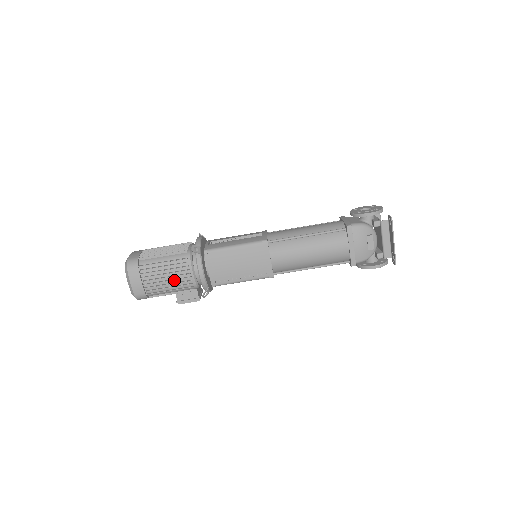
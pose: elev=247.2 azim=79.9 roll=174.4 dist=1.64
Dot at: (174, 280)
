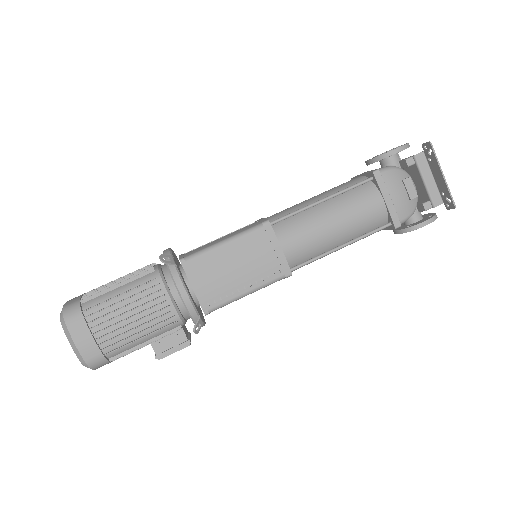
Dot at: (144, 319)
